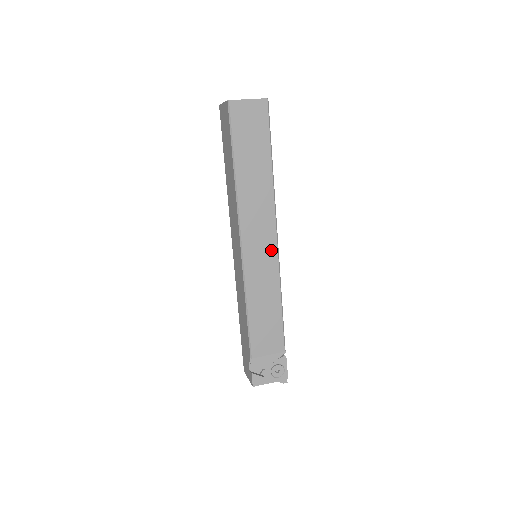
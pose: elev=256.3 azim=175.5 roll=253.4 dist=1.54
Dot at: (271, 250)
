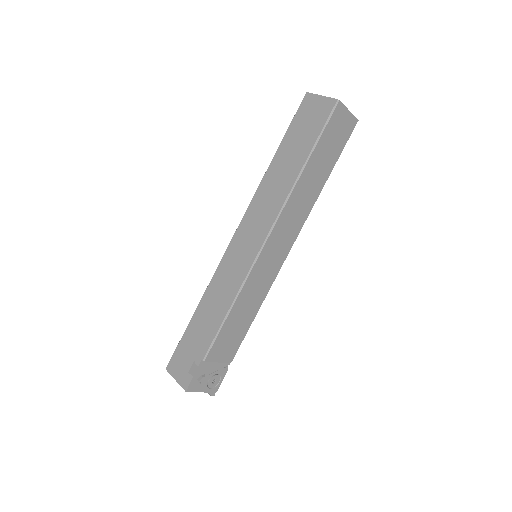
Dot at: (280, 259)
